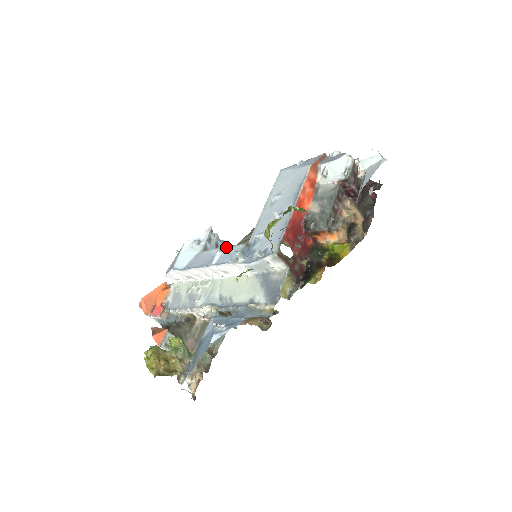
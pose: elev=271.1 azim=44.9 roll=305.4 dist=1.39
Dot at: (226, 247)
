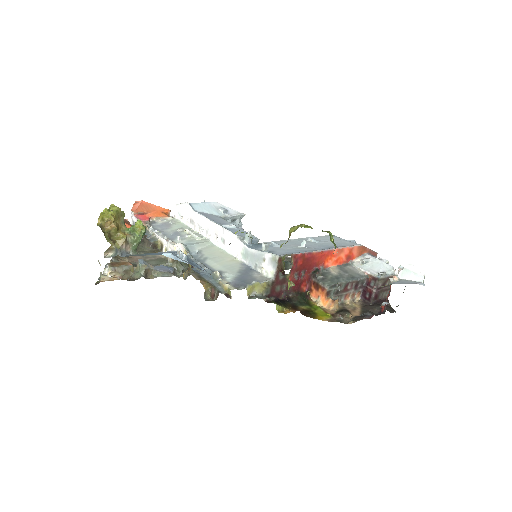
Dot at: (243, 229)
